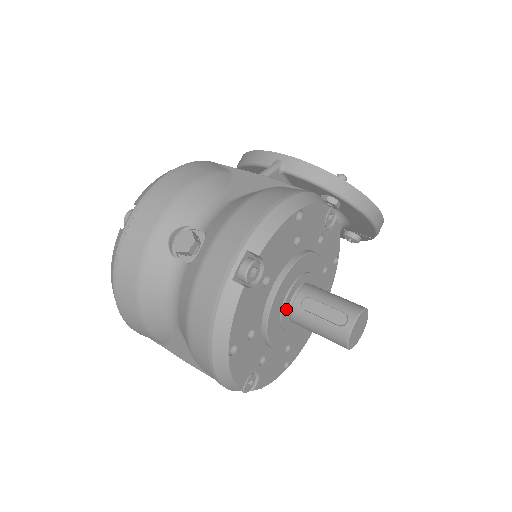
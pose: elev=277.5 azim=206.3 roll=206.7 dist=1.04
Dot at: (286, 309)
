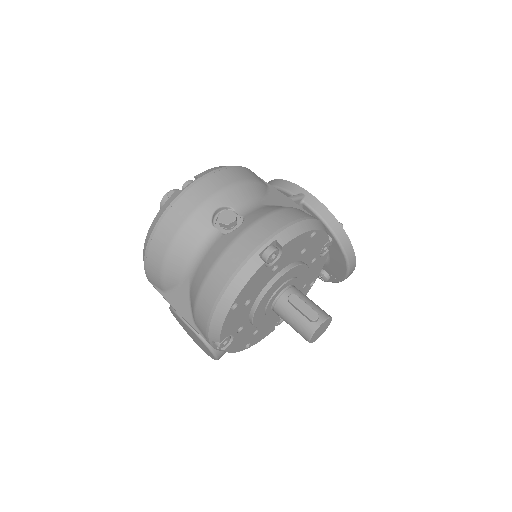
Dot at: (275, 297)
